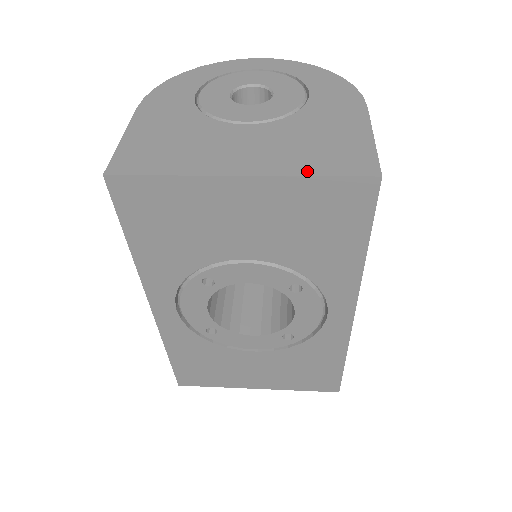
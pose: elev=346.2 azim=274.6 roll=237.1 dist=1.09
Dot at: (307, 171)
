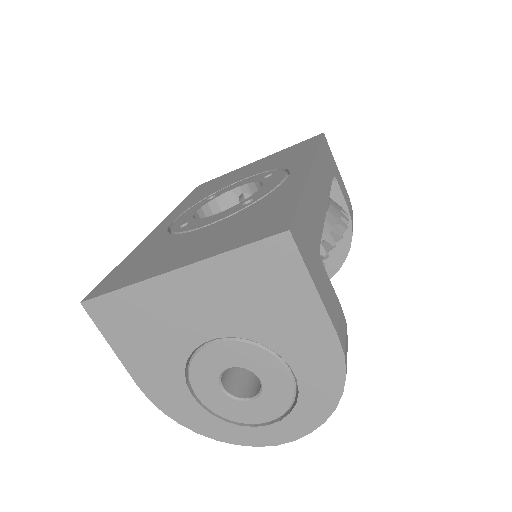
Dot at: occluded
